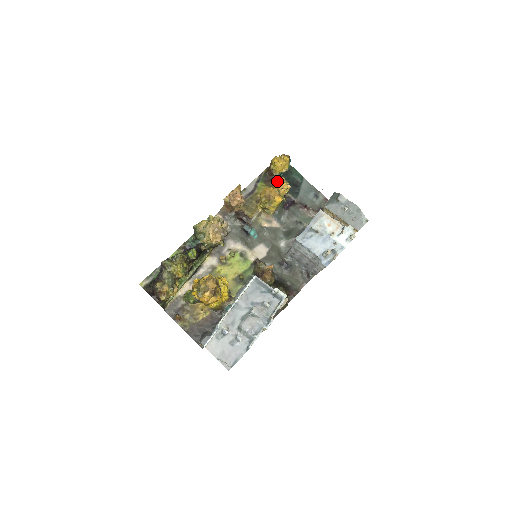
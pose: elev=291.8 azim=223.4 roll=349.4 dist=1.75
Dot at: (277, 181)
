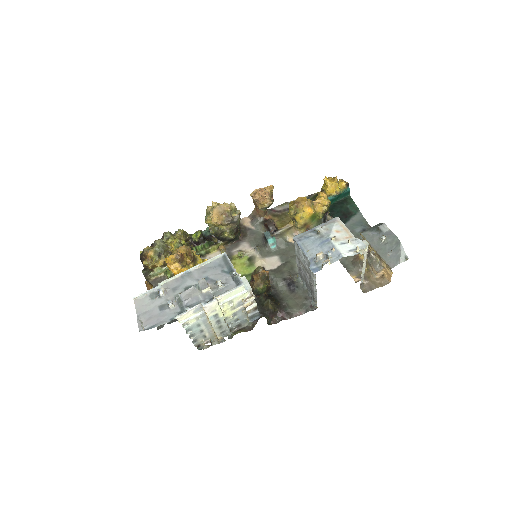
Dot at: (317, 196)
